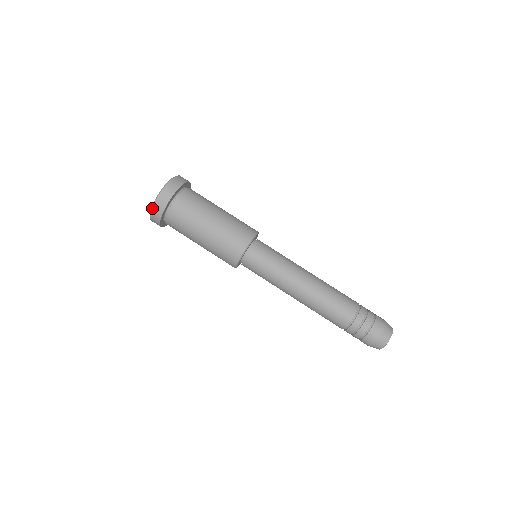
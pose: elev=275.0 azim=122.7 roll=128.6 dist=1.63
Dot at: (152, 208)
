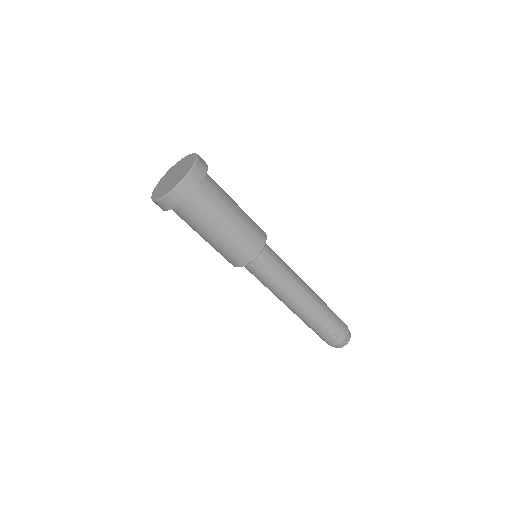
Dot at: (171, 192)
